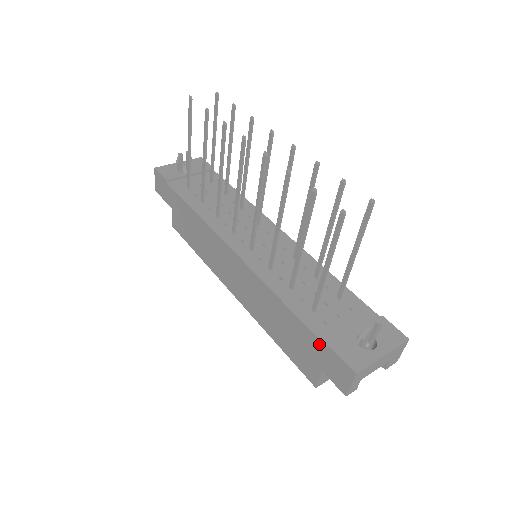
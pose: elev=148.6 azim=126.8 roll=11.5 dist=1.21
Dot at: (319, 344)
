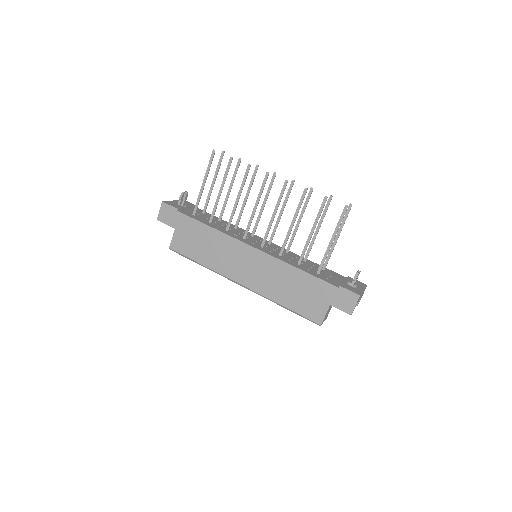
Dot at: (331, 288)
